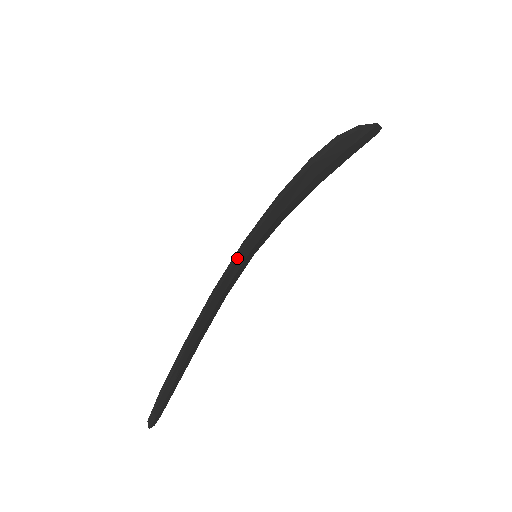
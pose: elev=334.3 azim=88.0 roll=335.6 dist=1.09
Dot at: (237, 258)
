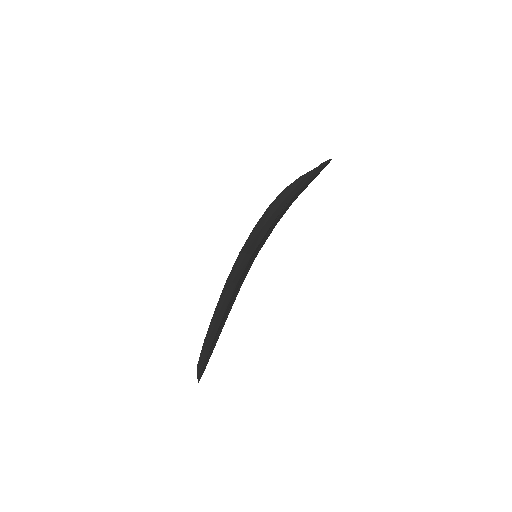
Dot at: occluded
